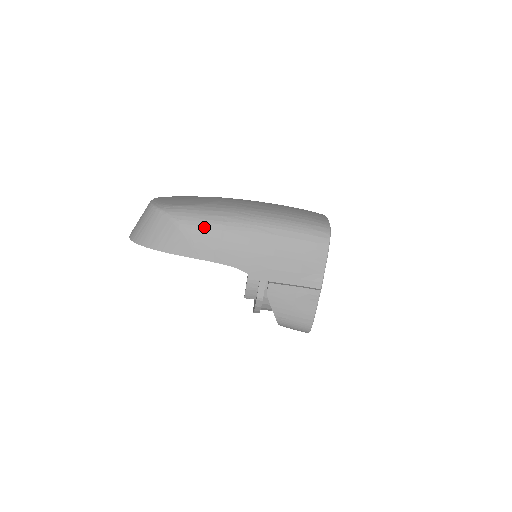
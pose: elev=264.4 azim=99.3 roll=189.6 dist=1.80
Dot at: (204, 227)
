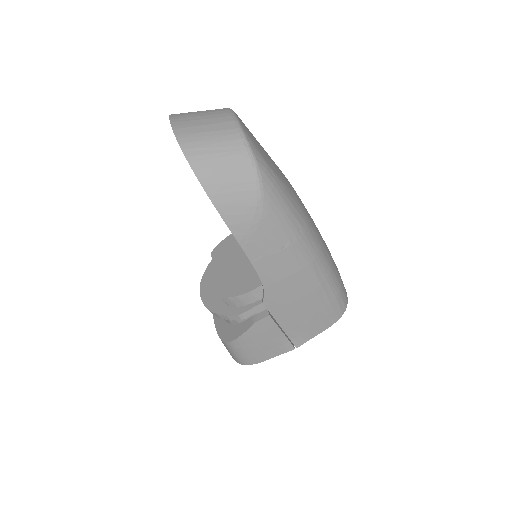
Dot at: (280, 223)
